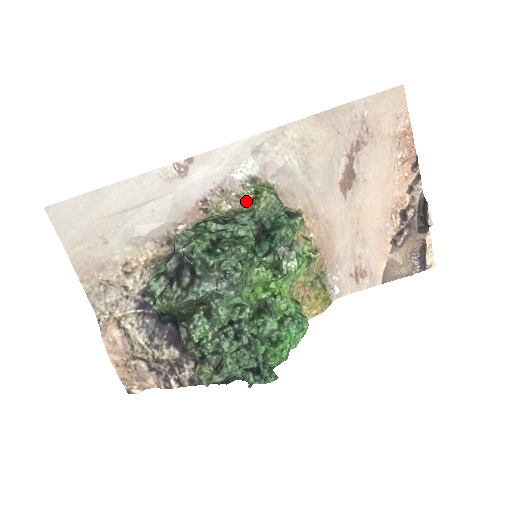
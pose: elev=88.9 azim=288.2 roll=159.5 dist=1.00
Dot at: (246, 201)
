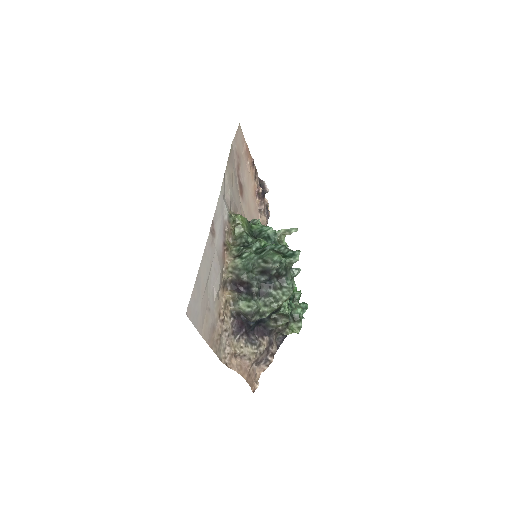
Dot at: (234, 230)
